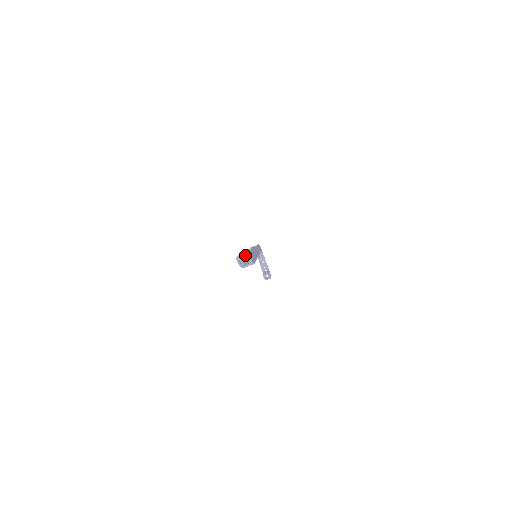
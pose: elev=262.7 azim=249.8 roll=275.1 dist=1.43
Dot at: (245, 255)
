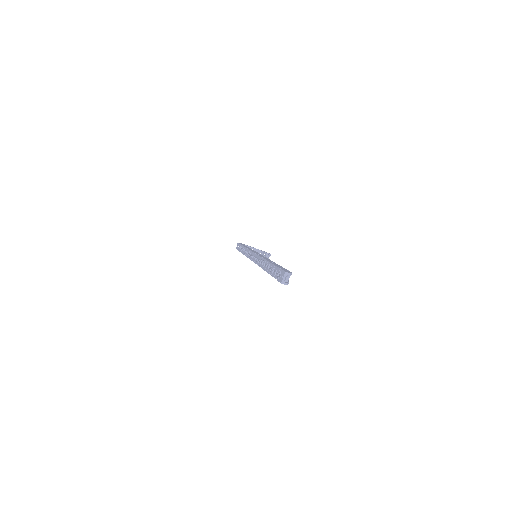
Dot at: (285, 276)
